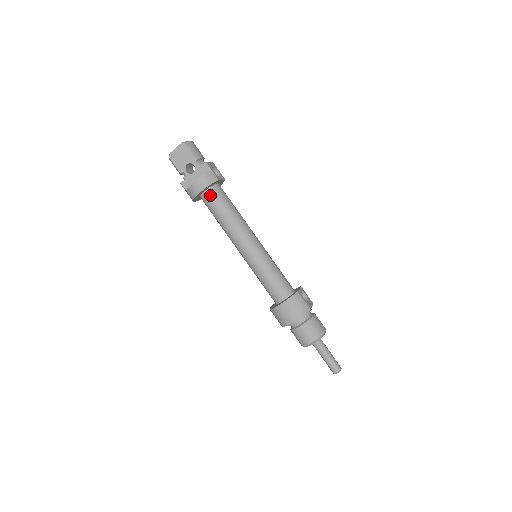
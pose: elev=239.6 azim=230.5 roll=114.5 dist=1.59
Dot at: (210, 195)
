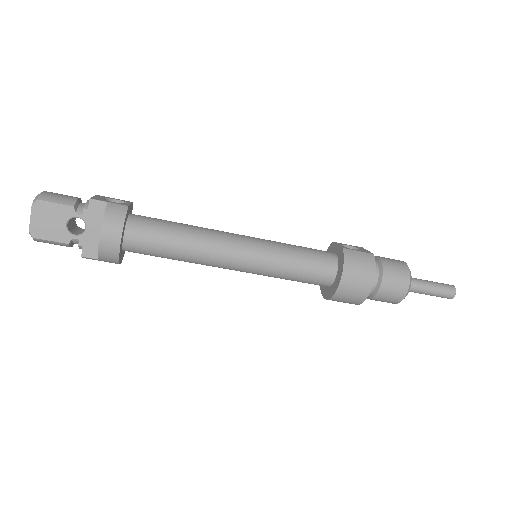
Dot at: (135, 235)
